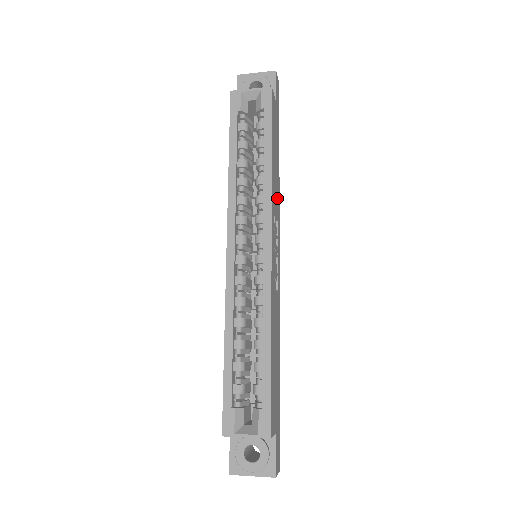
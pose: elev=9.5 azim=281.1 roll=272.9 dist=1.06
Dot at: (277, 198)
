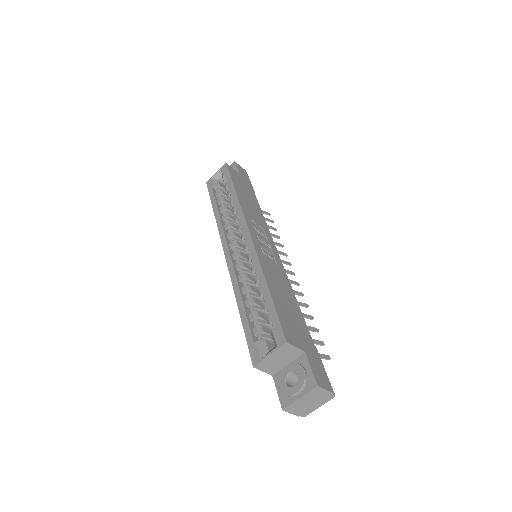
Dot at: (259, 218)
